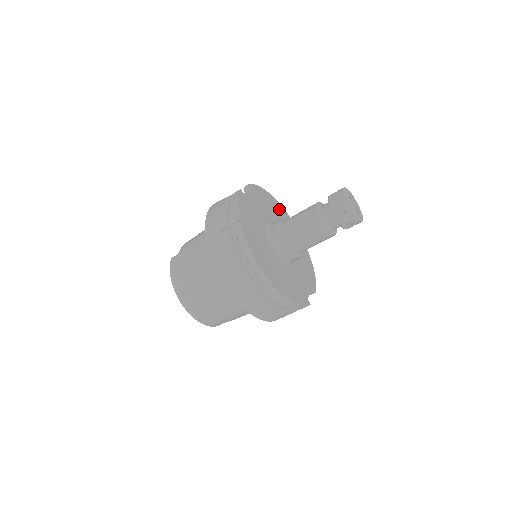
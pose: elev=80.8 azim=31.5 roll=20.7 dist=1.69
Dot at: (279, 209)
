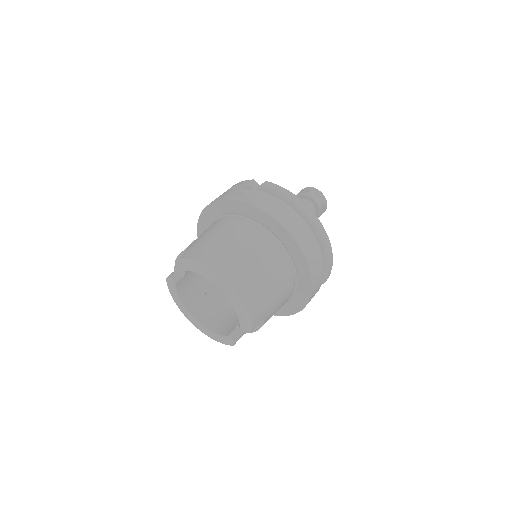
Dot at: occluded
